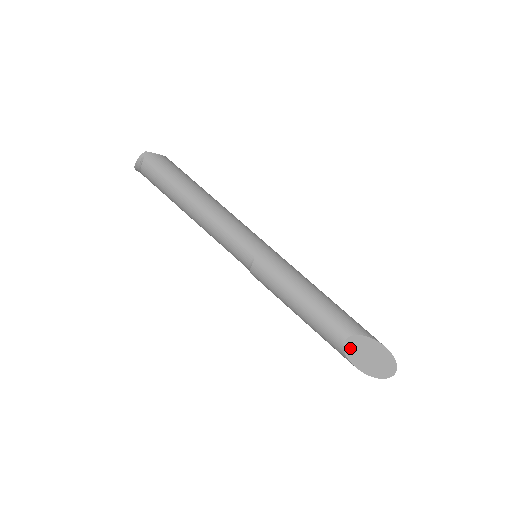
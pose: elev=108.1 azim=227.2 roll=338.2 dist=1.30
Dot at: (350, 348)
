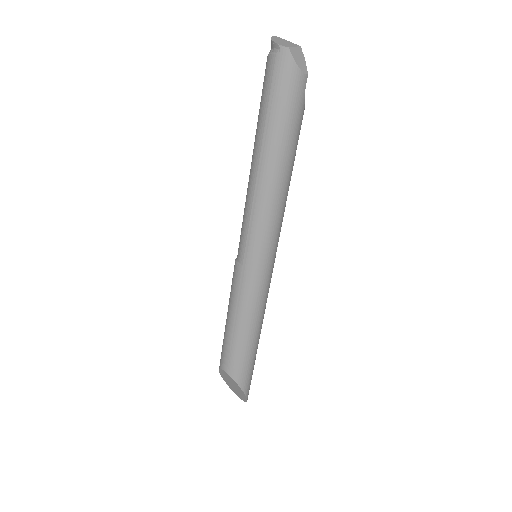
Dot at: (224, 373)
